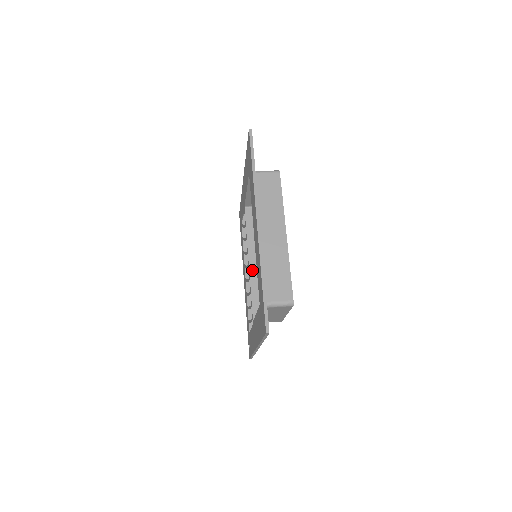
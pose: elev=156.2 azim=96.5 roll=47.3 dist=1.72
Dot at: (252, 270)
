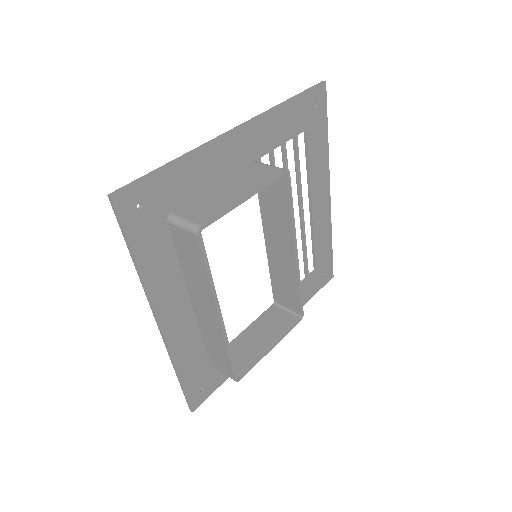
Dot at: (269, 253)
